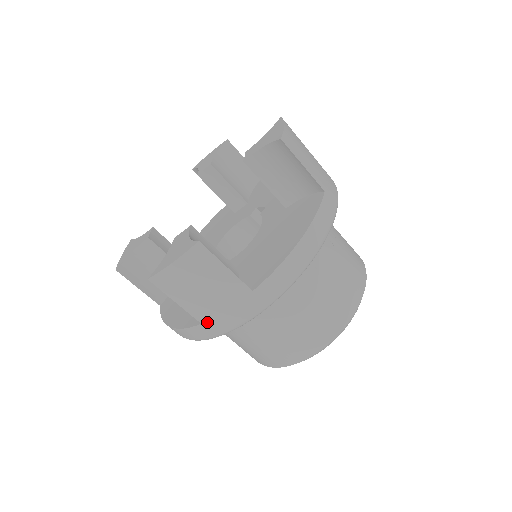
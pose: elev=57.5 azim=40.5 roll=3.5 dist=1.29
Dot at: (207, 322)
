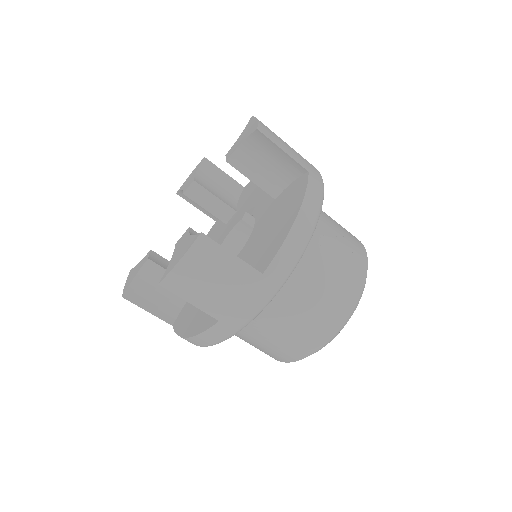
Dot at: (224, 317)
